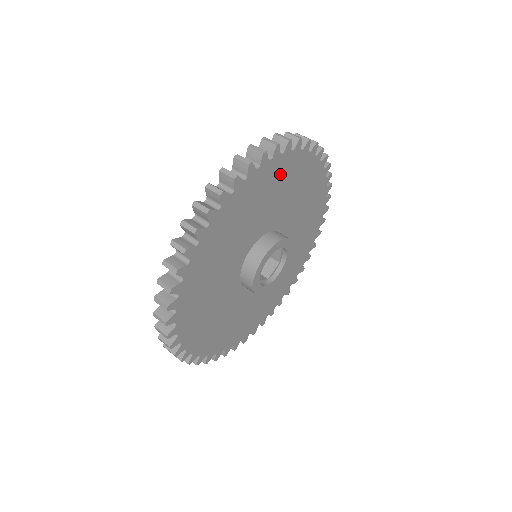
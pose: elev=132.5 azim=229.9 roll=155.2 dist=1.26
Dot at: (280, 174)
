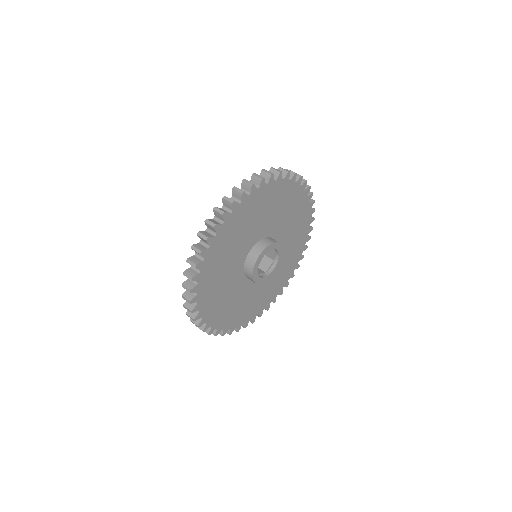
Dot at: (267, 197)
